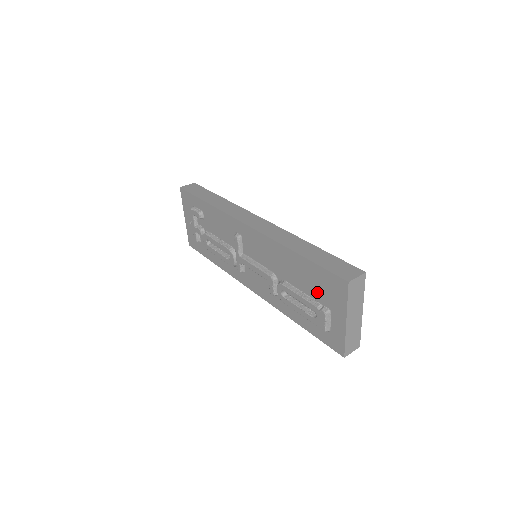
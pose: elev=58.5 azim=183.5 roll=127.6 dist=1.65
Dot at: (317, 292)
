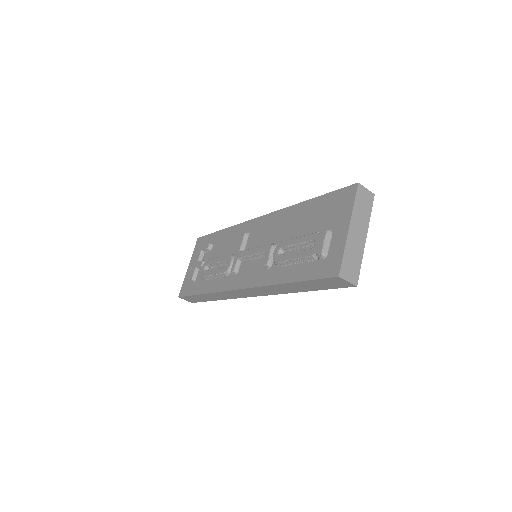
Dot at: (321, 222)
